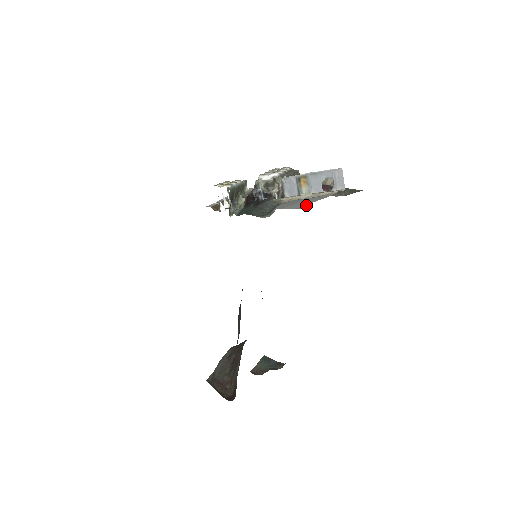
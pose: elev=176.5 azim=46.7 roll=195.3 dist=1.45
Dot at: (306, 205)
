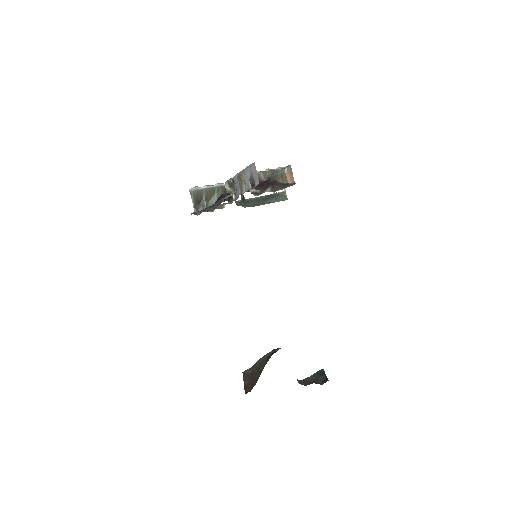
Dot at: occluded
